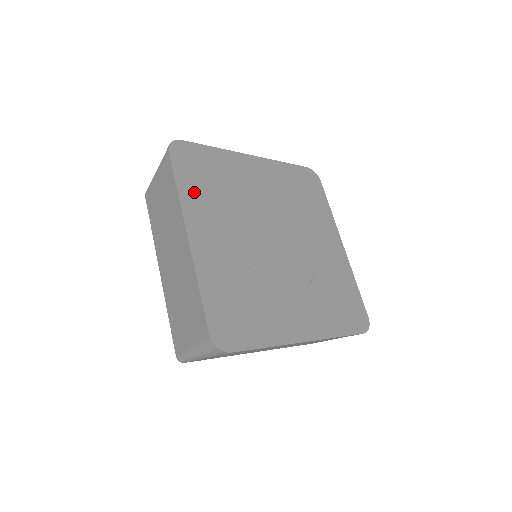
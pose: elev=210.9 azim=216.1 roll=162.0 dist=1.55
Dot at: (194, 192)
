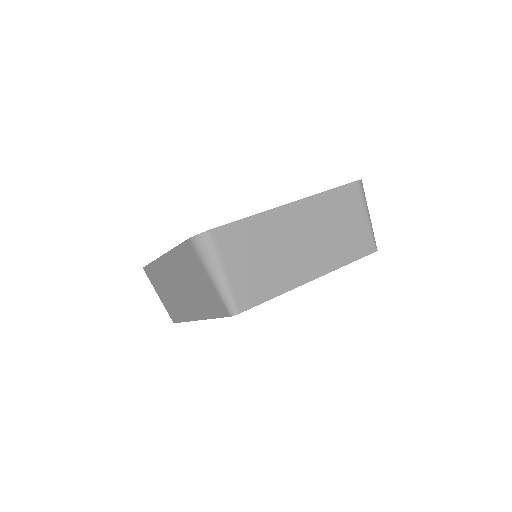
Dot at: occluded
